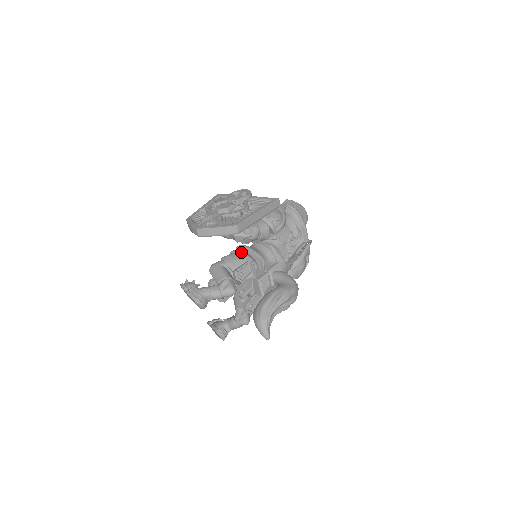
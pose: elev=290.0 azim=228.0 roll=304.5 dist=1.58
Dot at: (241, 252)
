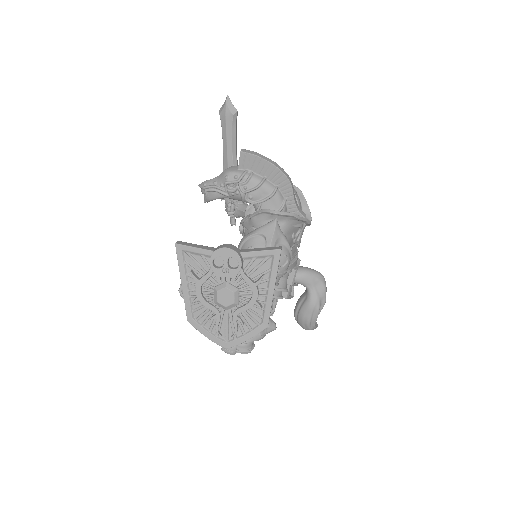
Dot at: occluded
